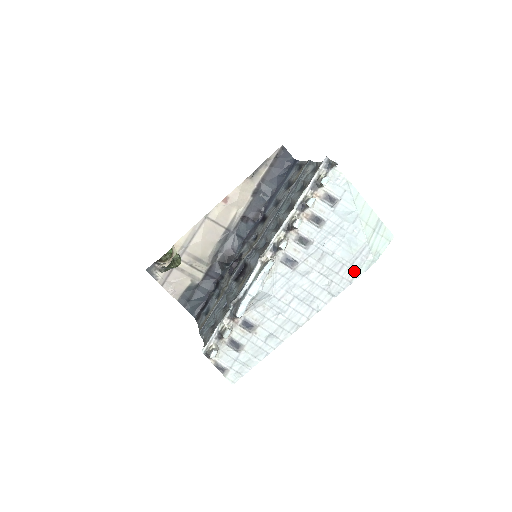
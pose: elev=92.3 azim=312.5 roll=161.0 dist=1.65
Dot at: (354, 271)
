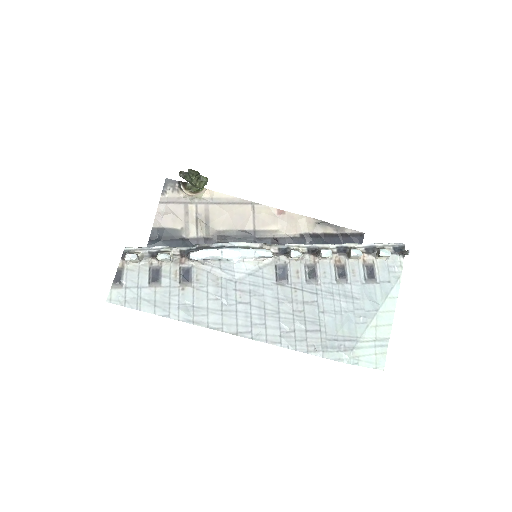
Dot at: (322, 347)
